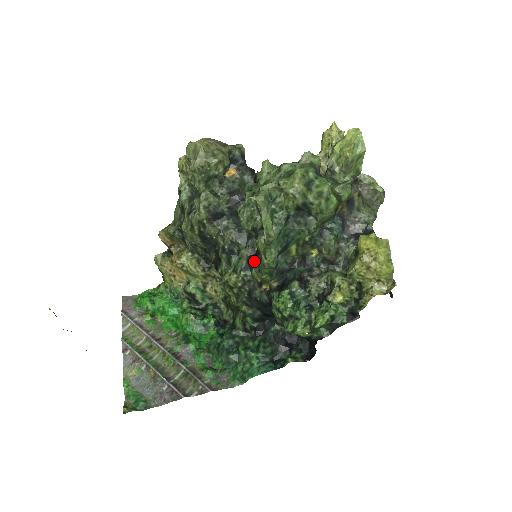
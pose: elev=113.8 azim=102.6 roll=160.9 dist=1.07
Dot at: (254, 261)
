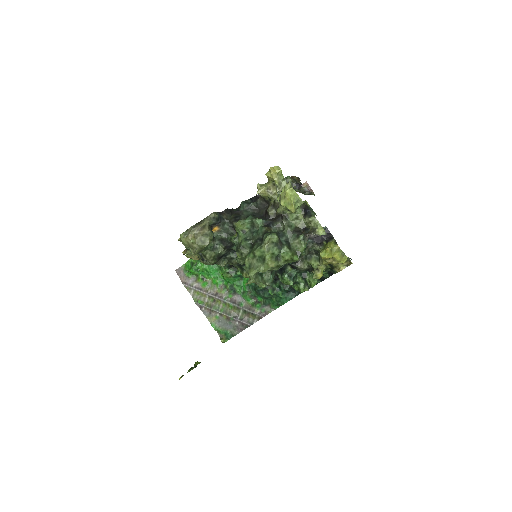
Dot at: occluded
